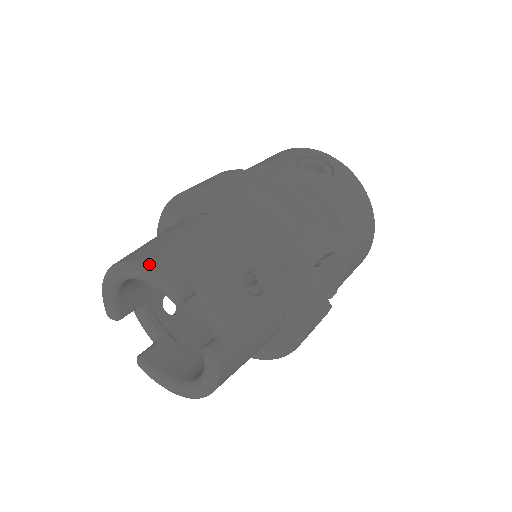
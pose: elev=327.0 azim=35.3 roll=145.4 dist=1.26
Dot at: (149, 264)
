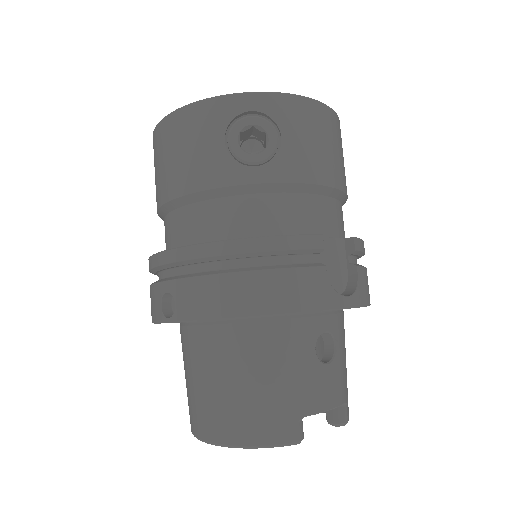
Dot at: (251, 442)
